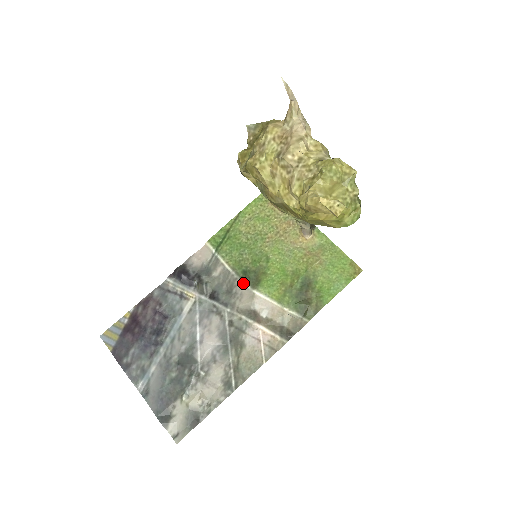
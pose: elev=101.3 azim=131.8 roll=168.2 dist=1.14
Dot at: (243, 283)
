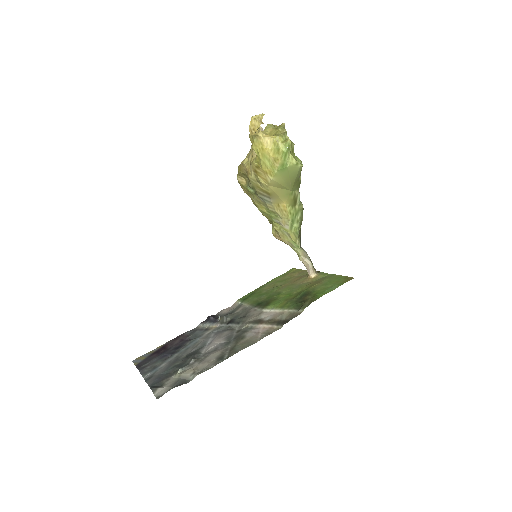
Dot at: (256, 309)
